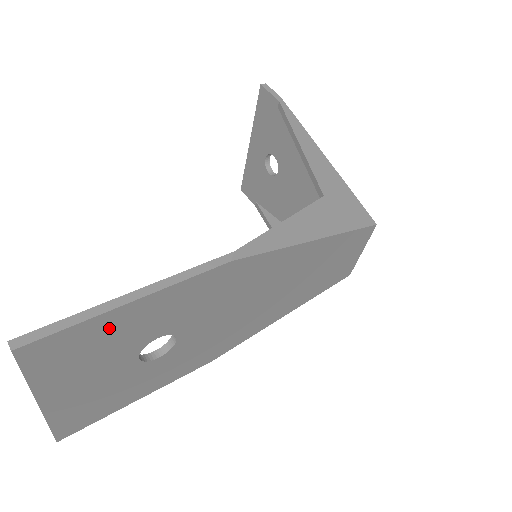
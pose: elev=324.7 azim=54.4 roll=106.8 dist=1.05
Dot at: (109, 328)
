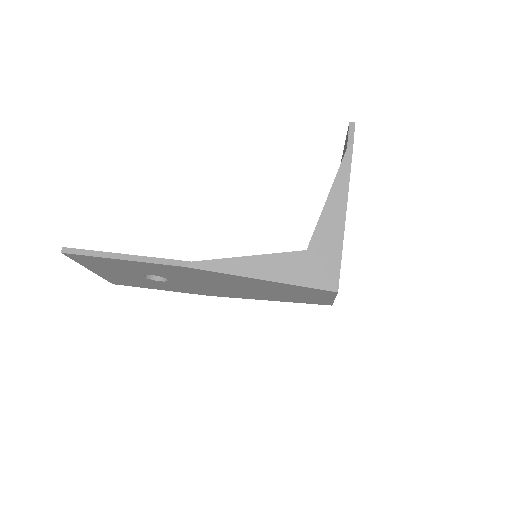
Dot at: (113, 262)
